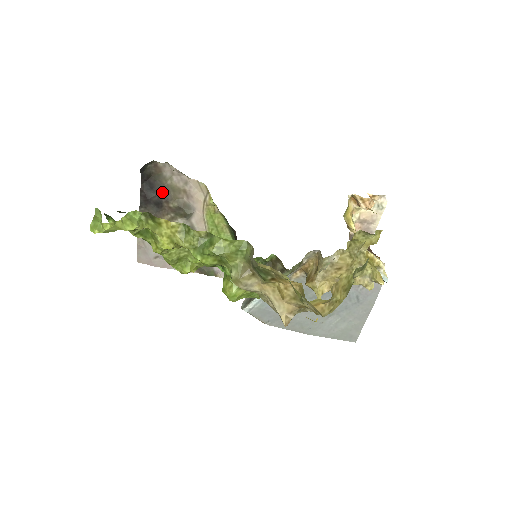
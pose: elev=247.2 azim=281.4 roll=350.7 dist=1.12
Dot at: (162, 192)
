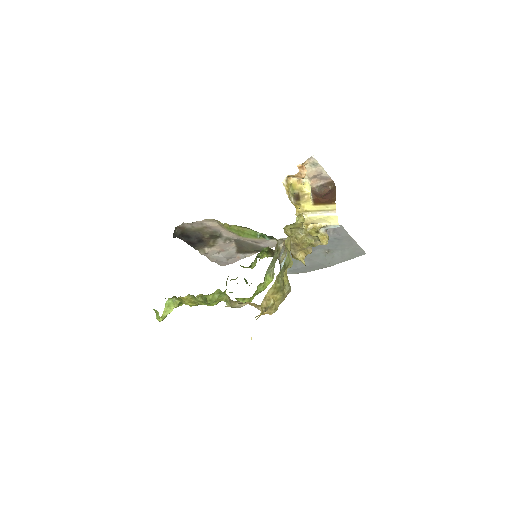
Dot at: (196, 235)
